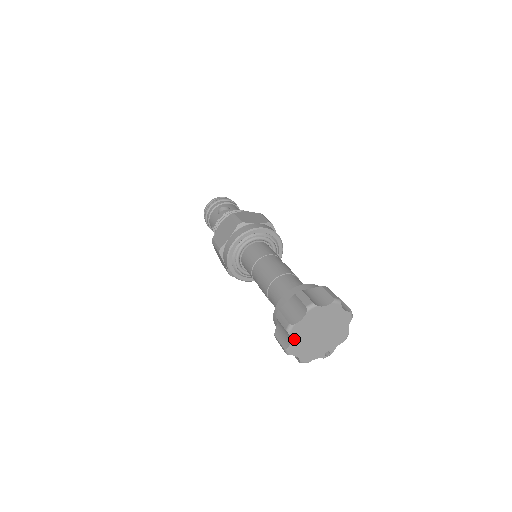
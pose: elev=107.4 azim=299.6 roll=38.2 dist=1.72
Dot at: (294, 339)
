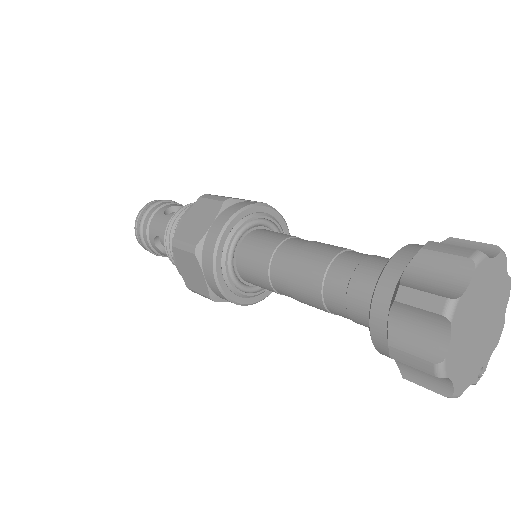
Dot at: (454, 336)
